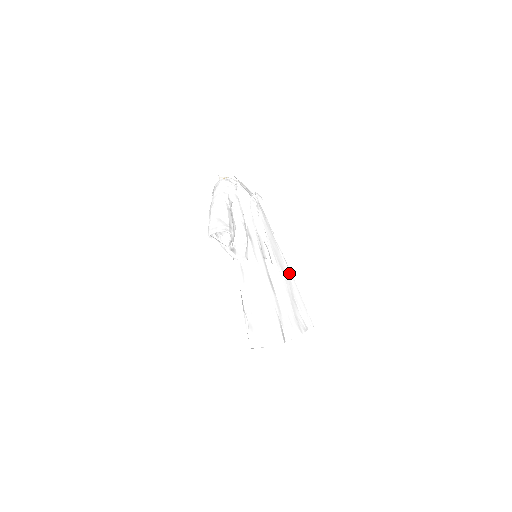
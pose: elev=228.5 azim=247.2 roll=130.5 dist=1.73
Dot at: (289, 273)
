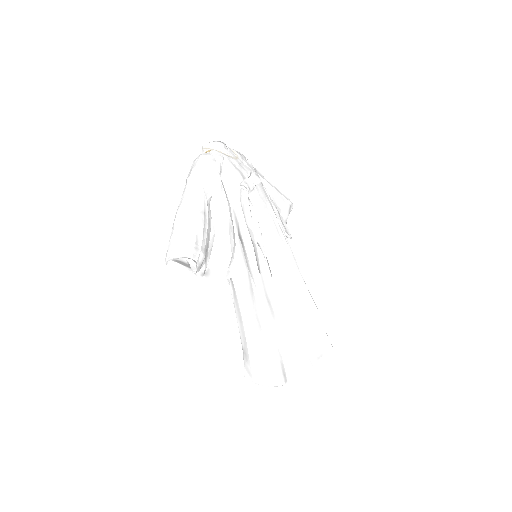
Dot at: (300, 281)
